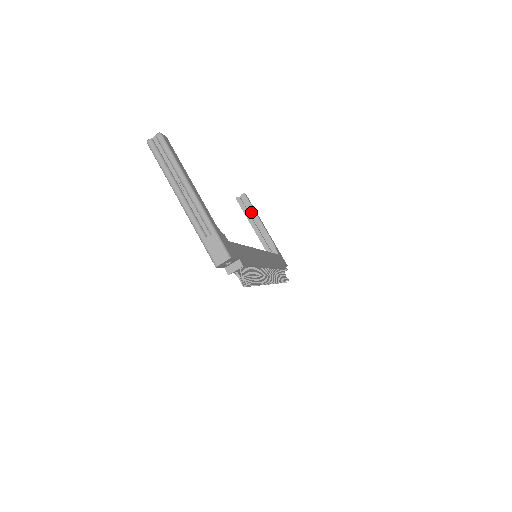
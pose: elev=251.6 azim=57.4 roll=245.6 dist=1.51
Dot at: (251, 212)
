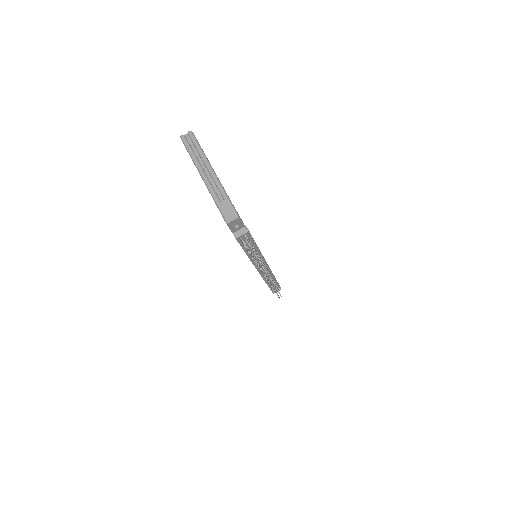
Dot at: occluded
